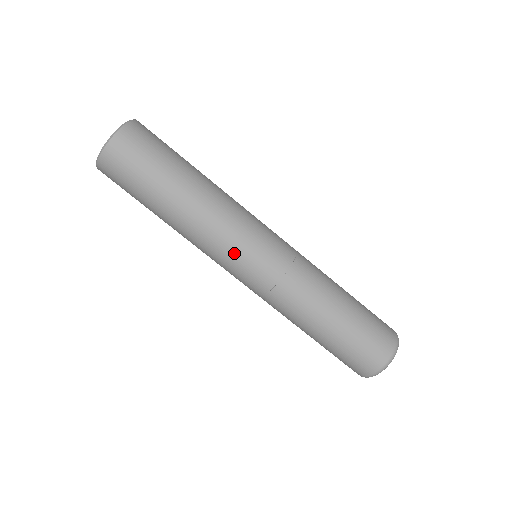
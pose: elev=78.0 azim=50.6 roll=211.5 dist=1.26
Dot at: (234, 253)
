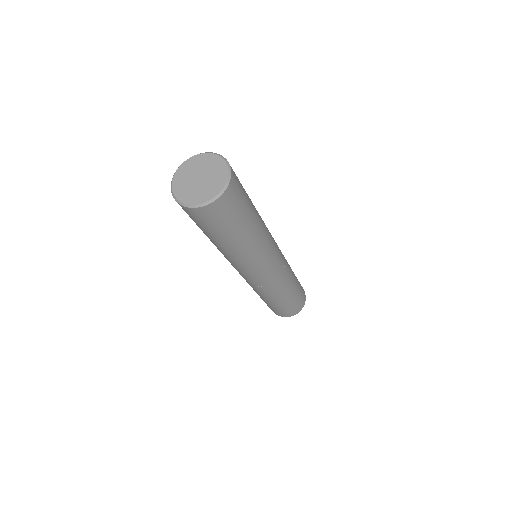
Dot at: (249, 272)
